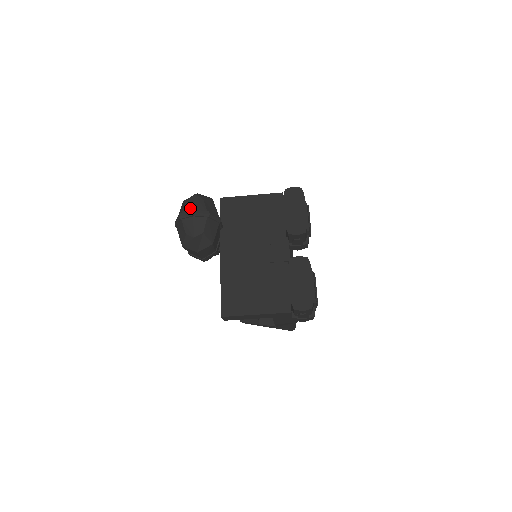
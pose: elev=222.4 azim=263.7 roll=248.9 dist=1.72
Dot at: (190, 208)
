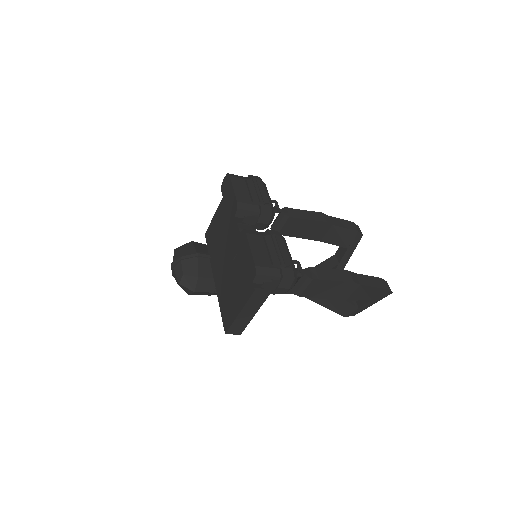
Dot at: occluded
